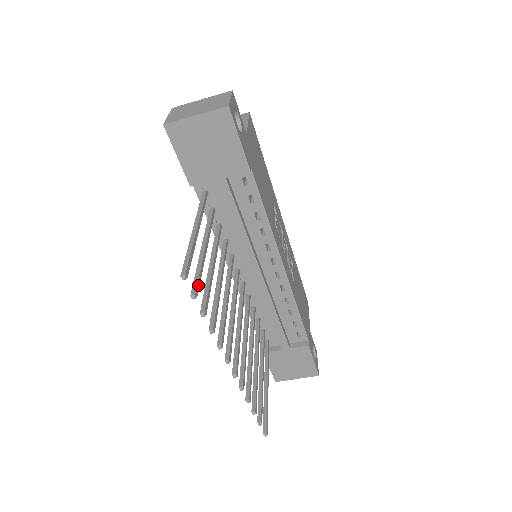
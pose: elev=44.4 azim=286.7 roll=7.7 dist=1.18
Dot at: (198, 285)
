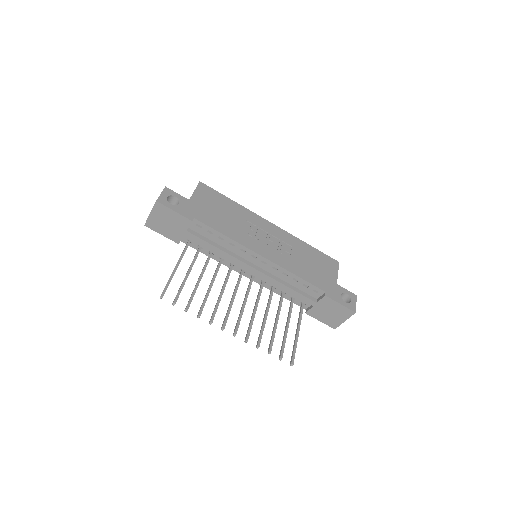
Dot at: (177, 297)
